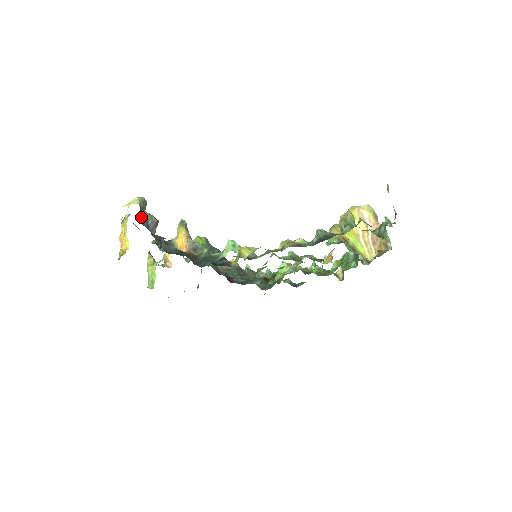
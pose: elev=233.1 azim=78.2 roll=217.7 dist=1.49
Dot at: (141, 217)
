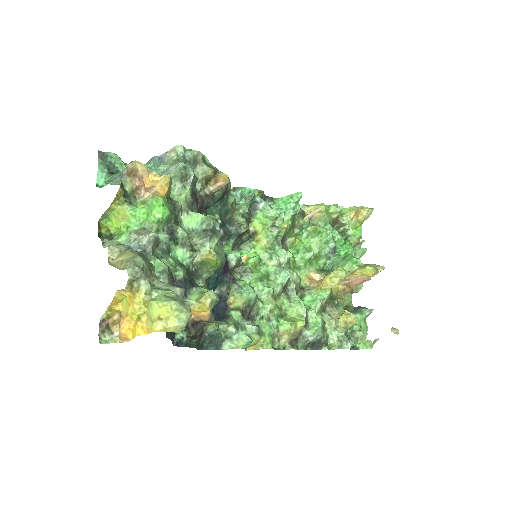
Dot at: occluded
